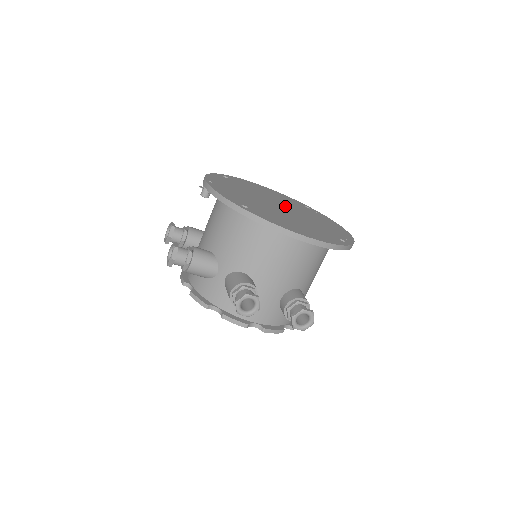
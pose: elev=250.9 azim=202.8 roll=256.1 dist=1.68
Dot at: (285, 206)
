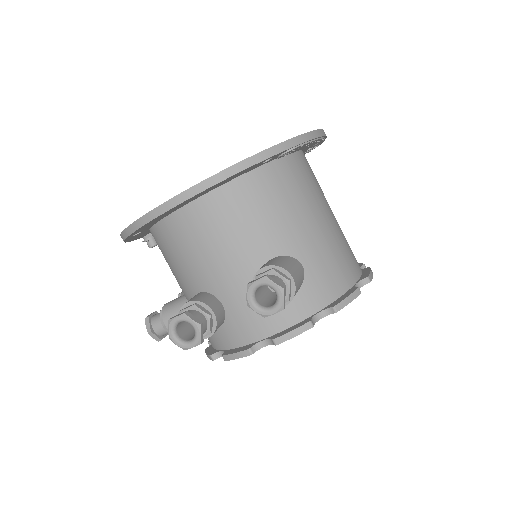
Dot at: occluded
